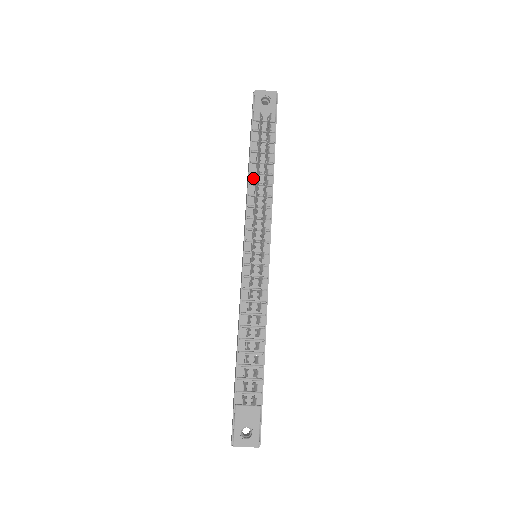
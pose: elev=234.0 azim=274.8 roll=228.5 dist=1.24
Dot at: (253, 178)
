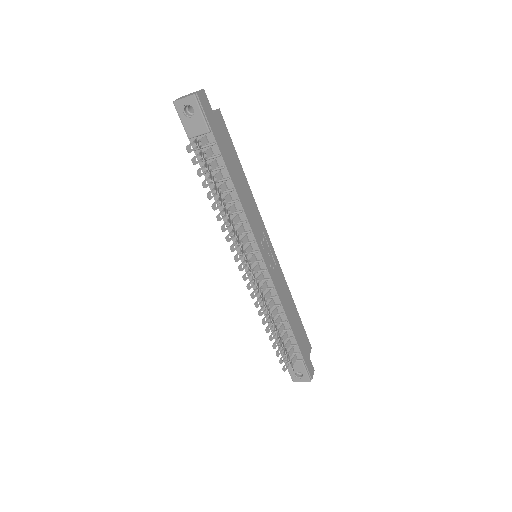
Dot at: occluded
